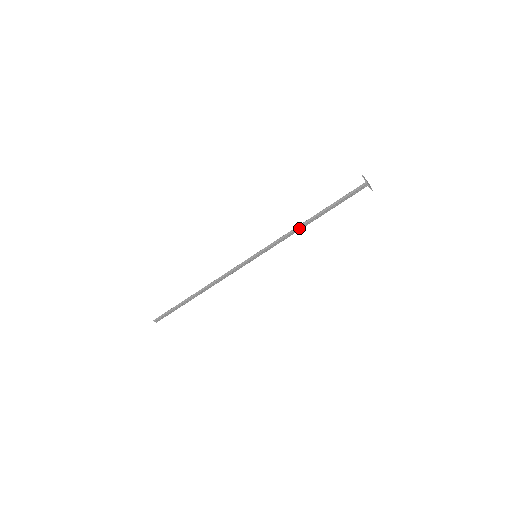
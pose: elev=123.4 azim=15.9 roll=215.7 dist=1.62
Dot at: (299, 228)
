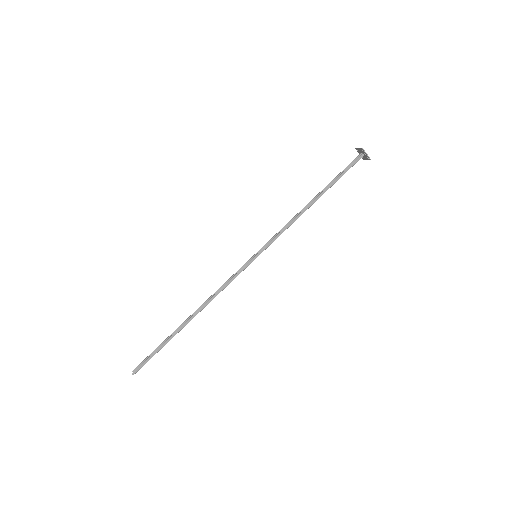
Dot at: (298, 213)
